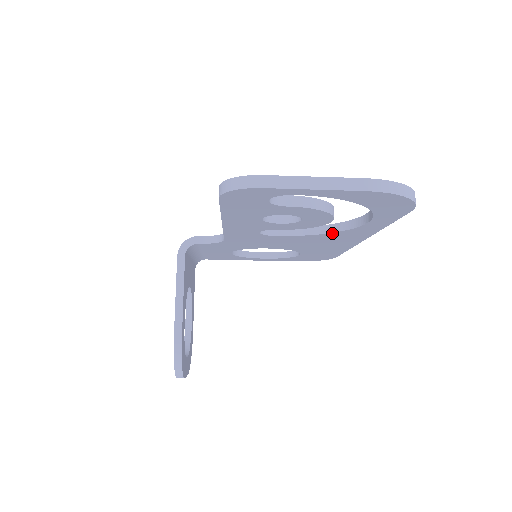
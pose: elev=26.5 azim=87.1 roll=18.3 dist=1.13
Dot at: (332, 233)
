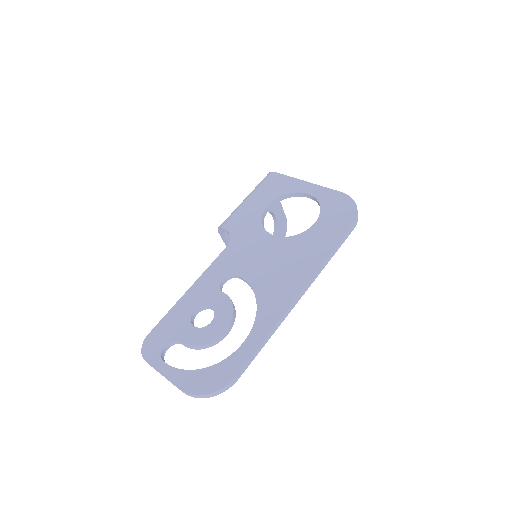
Dot at: occluded
